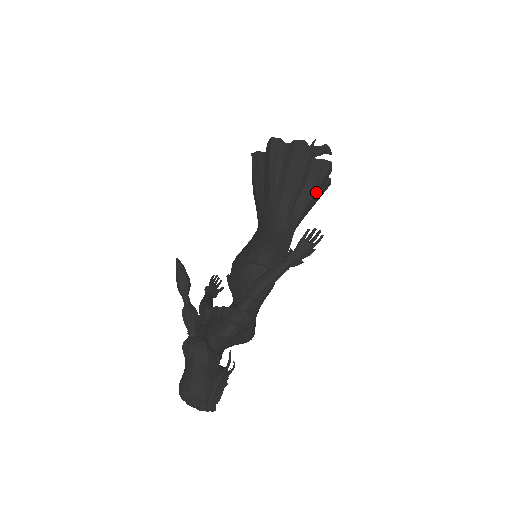
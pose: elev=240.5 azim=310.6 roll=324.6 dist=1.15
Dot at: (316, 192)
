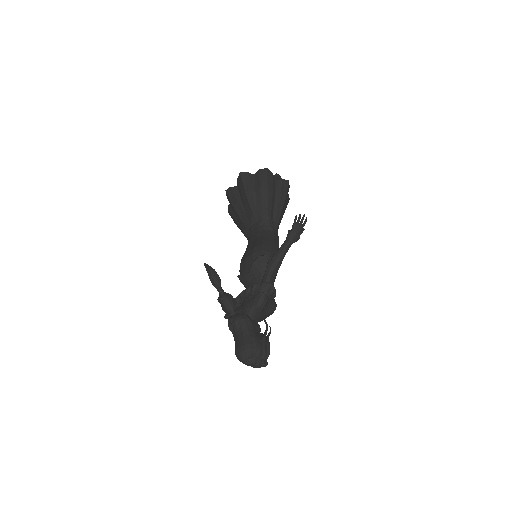
Dot at: (284, 203)
